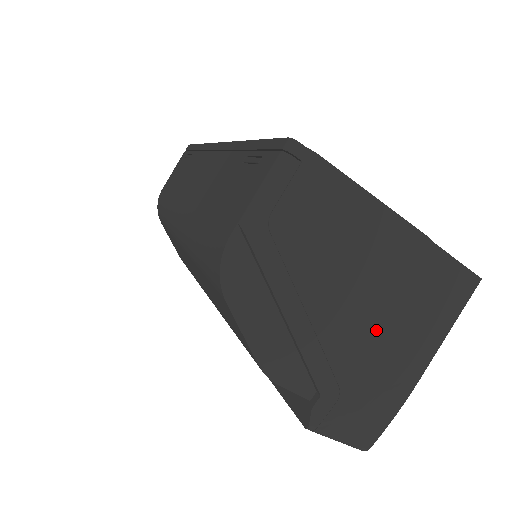
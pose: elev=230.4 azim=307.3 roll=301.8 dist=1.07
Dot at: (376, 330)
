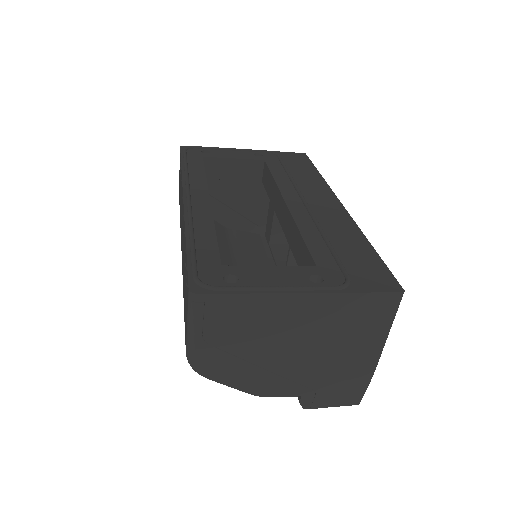
Dot at: (322, 355)
